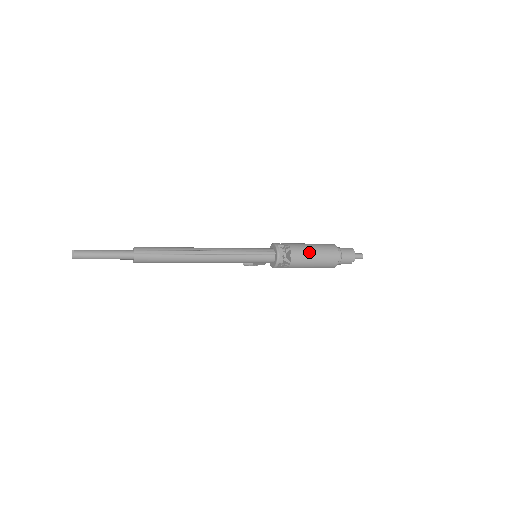
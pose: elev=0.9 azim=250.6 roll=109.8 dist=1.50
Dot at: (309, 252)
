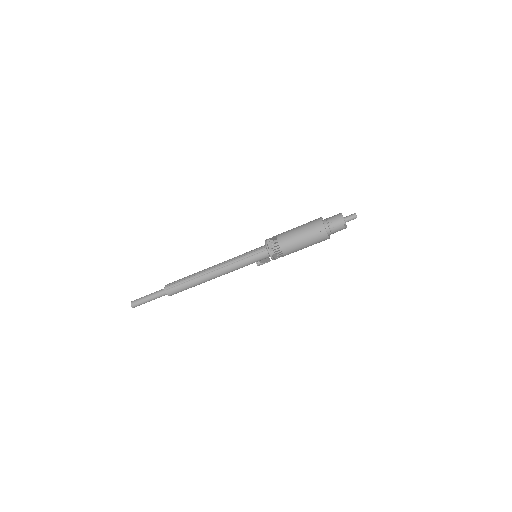
Dot at: (294, 235)
